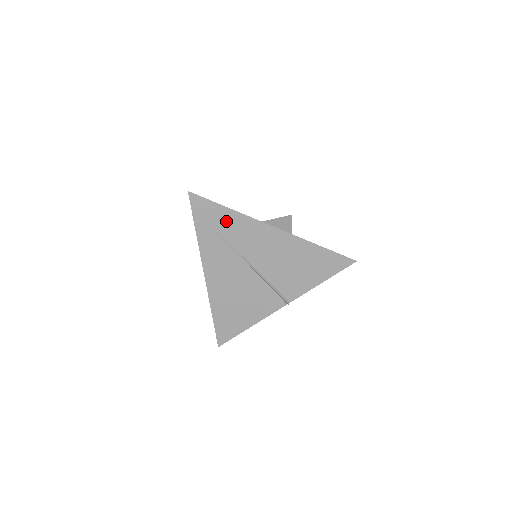
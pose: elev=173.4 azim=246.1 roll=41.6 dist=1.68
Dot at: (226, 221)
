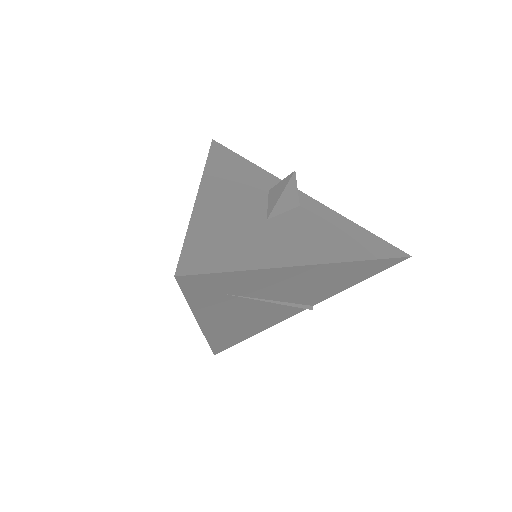
Dot at: (241, 282)
